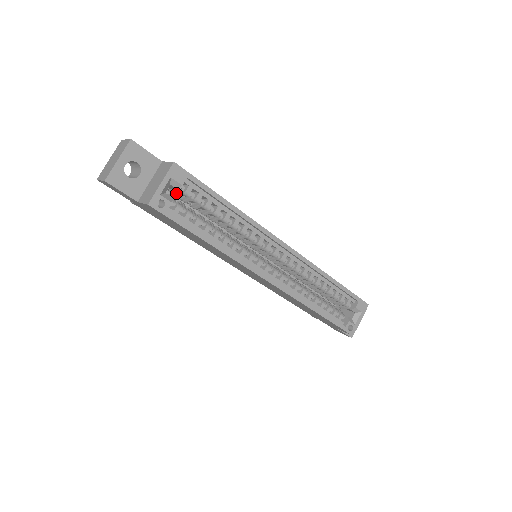
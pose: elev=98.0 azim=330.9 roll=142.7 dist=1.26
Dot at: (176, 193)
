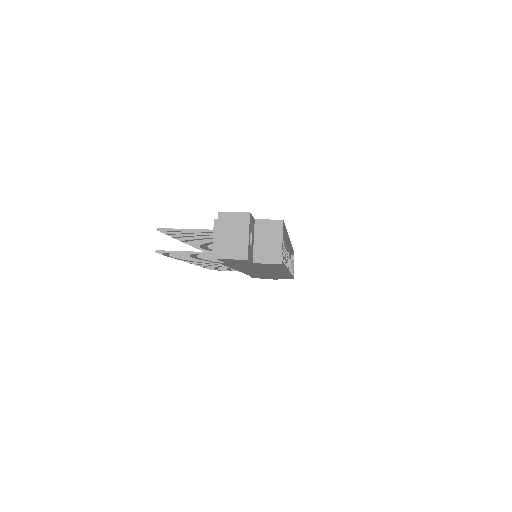
Dot at: occluded
